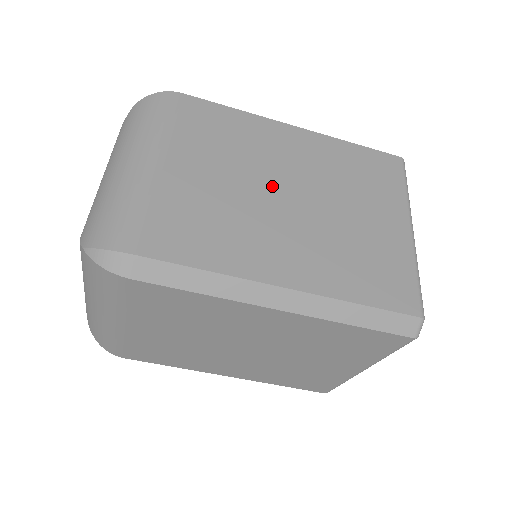
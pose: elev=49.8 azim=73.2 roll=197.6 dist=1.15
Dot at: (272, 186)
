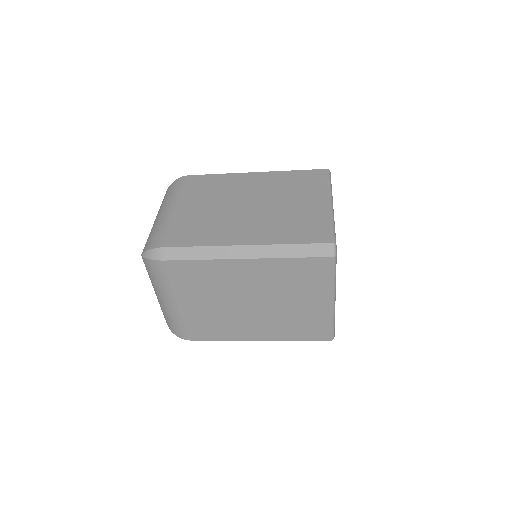
Dot at: (239, 203)
